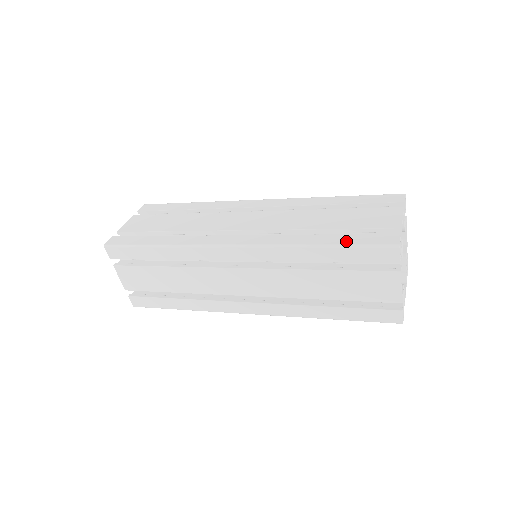
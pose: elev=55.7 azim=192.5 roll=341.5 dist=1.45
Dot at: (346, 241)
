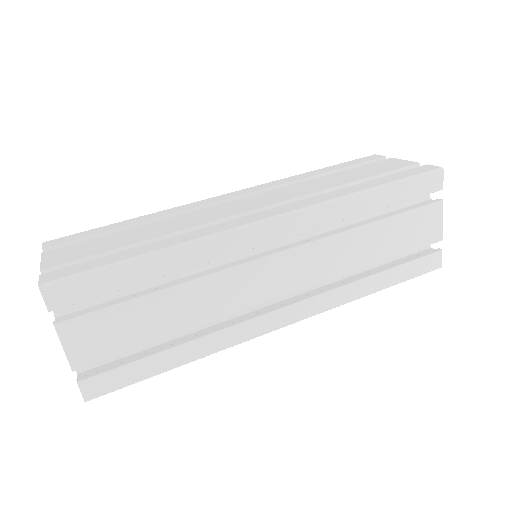
Dot at: (392, 179)
